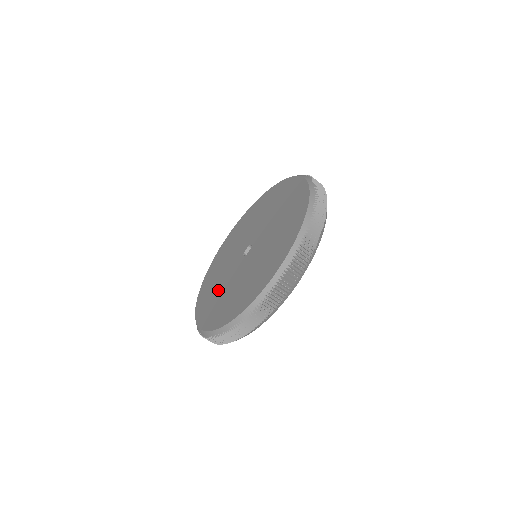
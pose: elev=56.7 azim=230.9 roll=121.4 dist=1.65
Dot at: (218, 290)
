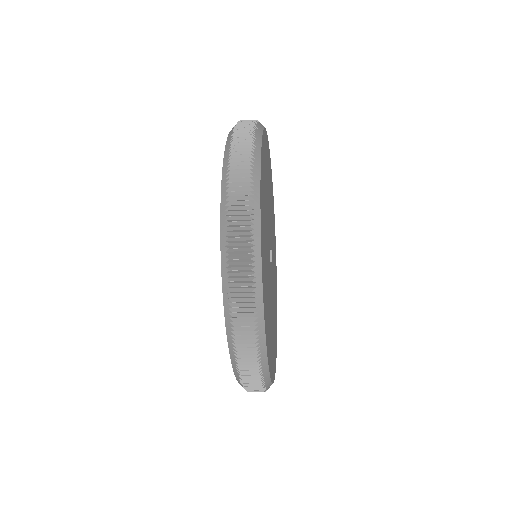
Dot at: occluded
